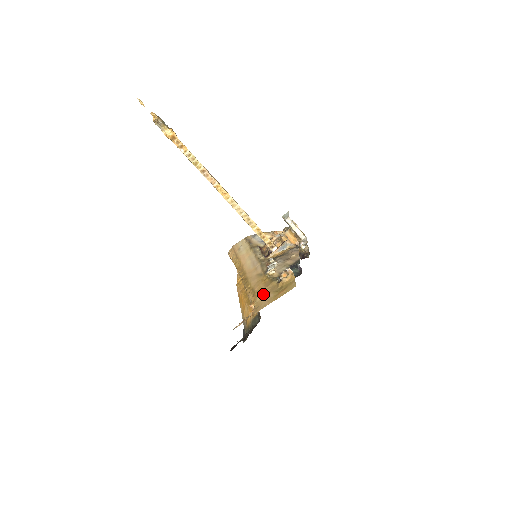
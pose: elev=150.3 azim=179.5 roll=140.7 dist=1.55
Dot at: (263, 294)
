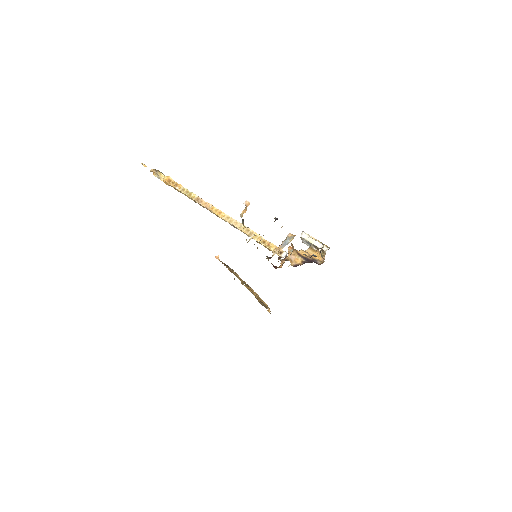
Dot at: occluded
